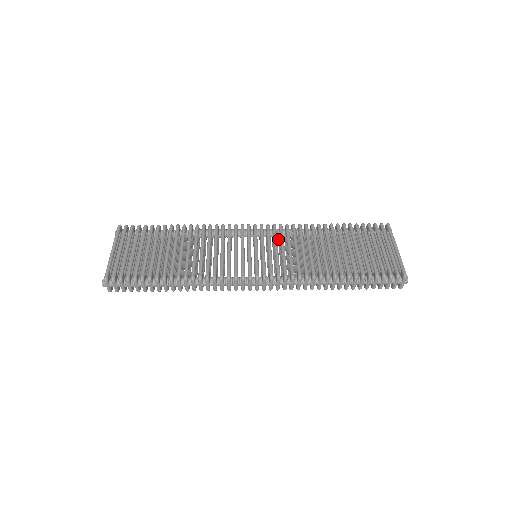
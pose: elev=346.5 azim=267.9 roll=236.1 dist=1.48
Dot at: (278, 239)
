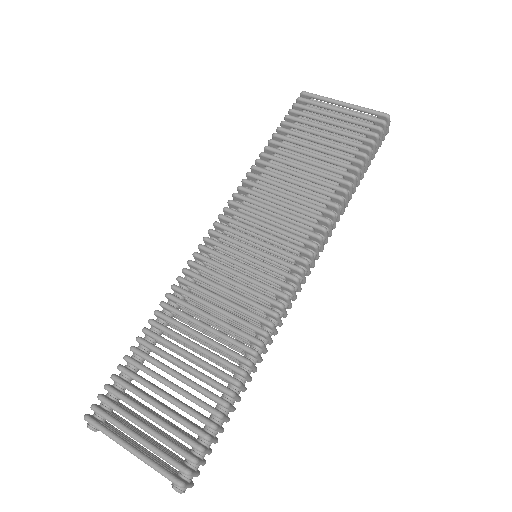
Dot at: occluded
